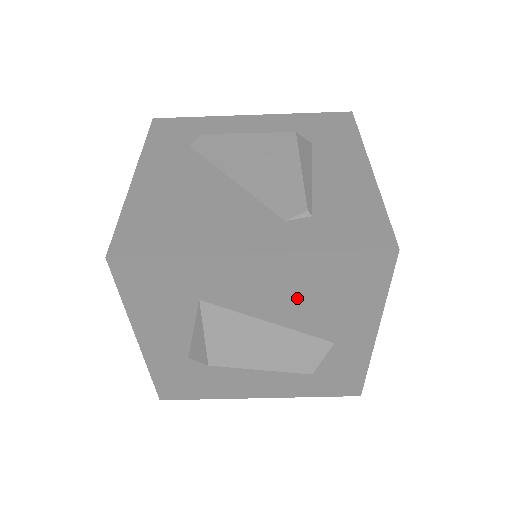
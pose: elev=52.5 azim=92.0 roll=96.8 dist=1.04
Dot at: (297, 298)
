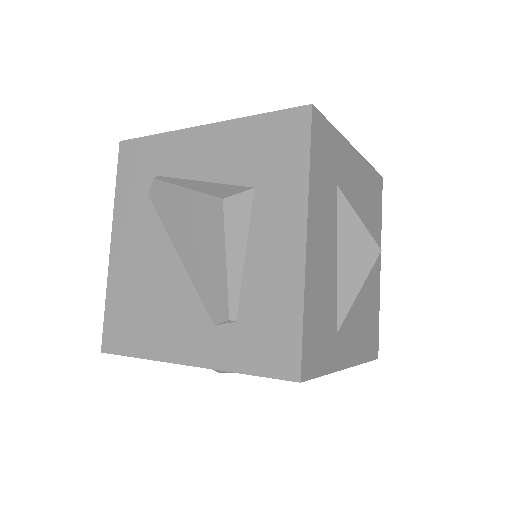
Dot at: occluded
